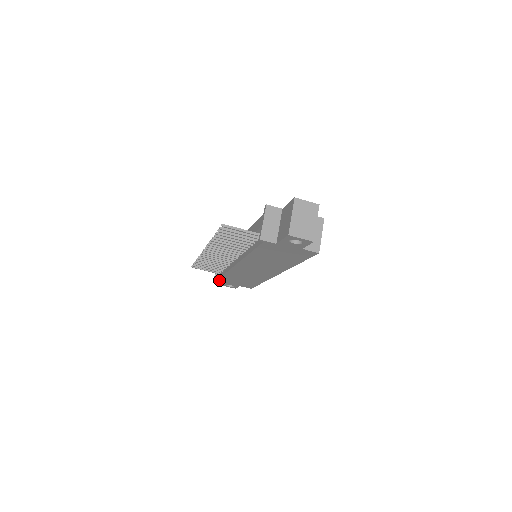
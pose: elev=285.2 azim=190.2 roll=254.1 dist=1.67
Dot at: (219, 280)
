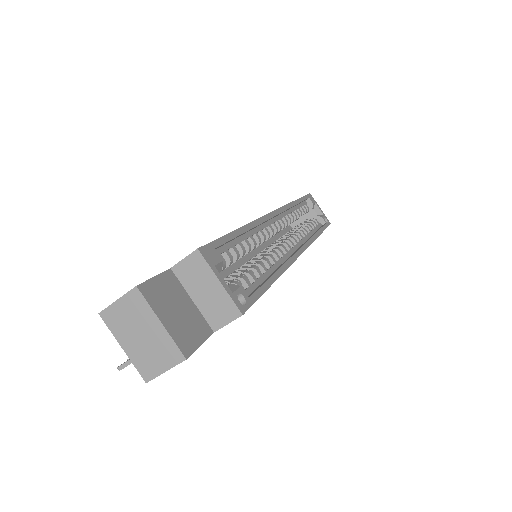
Dot at: occluded
